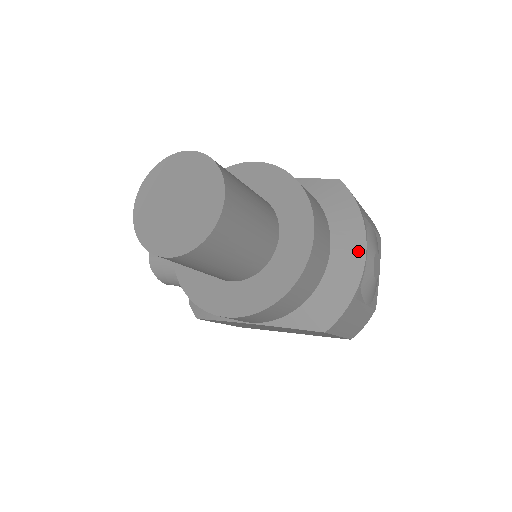
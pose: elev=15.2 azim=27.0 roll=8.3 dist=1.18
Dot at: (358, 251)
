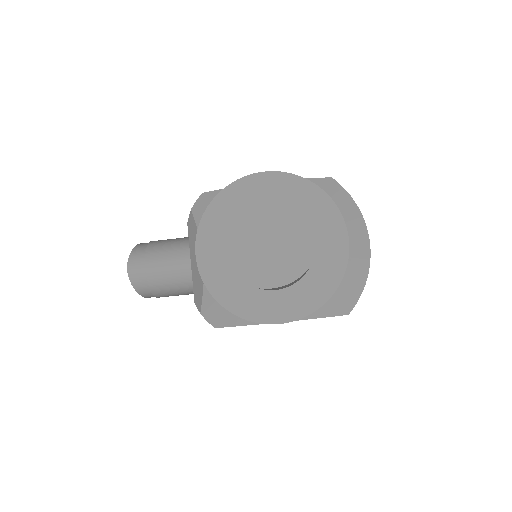
Dot at: (364, 240)
